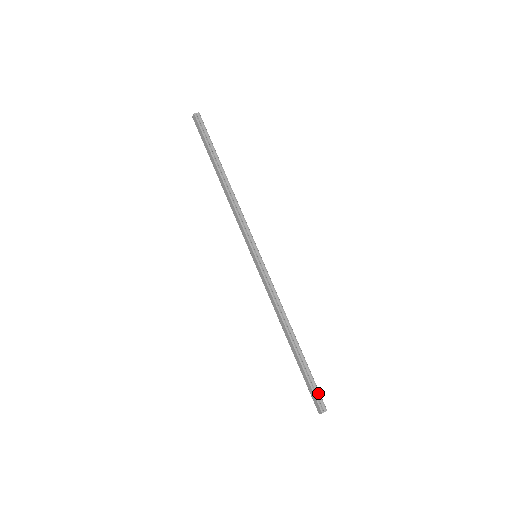
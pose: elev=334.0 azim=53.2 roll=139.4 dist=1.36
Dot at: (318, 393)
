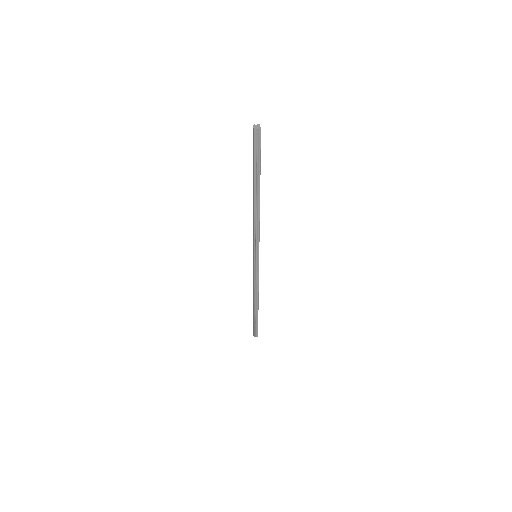
Dot at: (257, 330)
